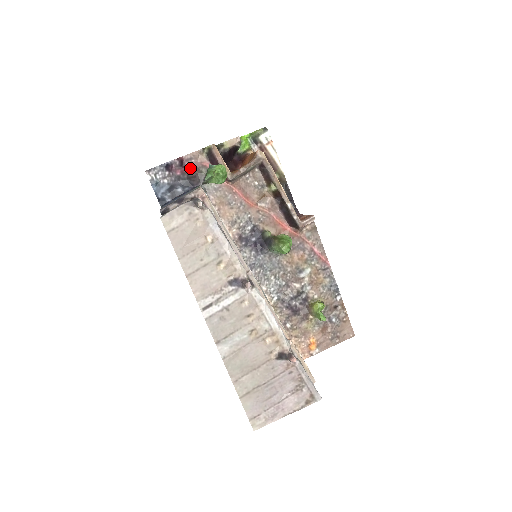
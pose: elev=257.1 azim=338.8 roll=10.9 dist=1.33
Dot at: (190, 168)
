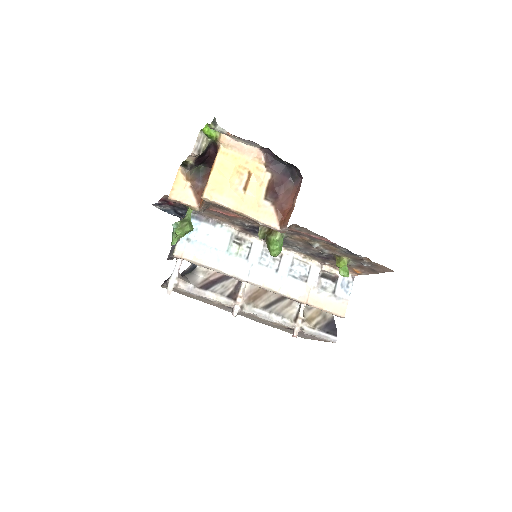
Dot at: (173, 202)
